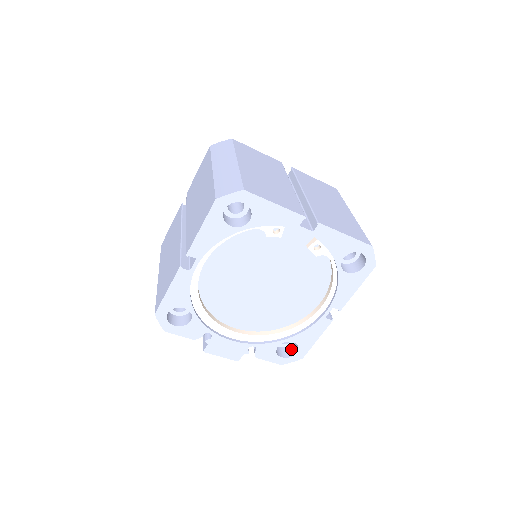
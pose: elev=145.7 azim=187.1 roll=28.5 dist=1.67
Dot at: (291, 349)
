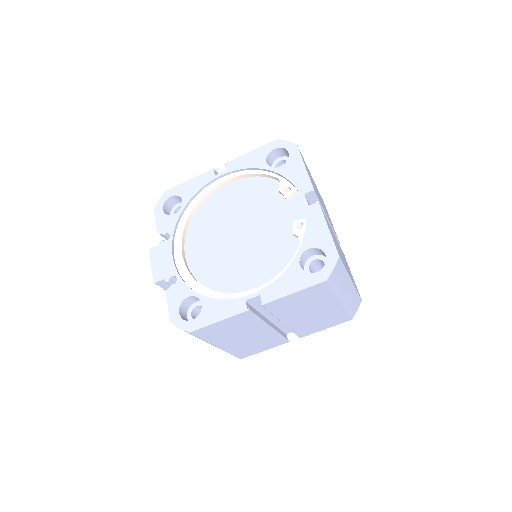
Dot at: occluded
